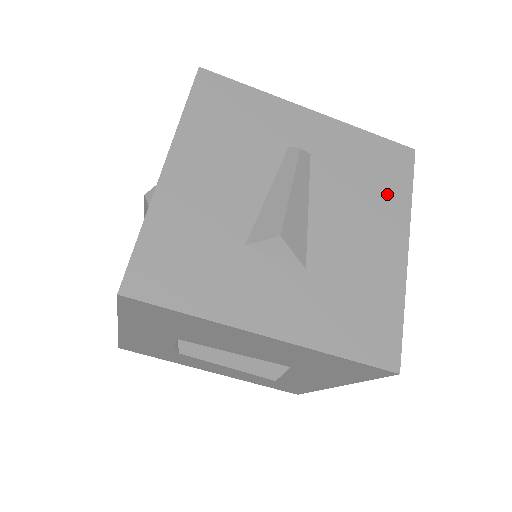
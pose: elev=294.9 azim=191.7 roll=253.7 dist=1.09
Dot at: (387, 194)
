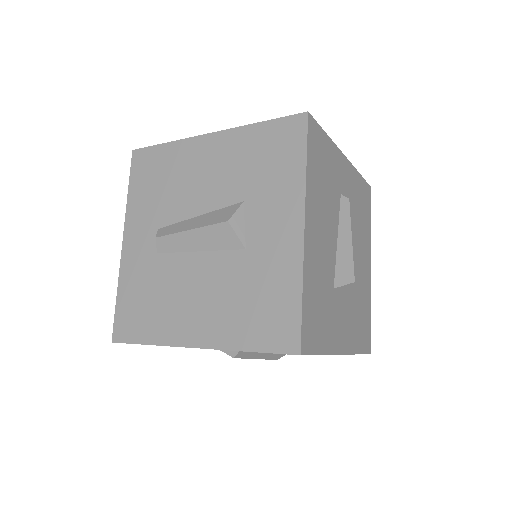
Dot at: (366, 227)
